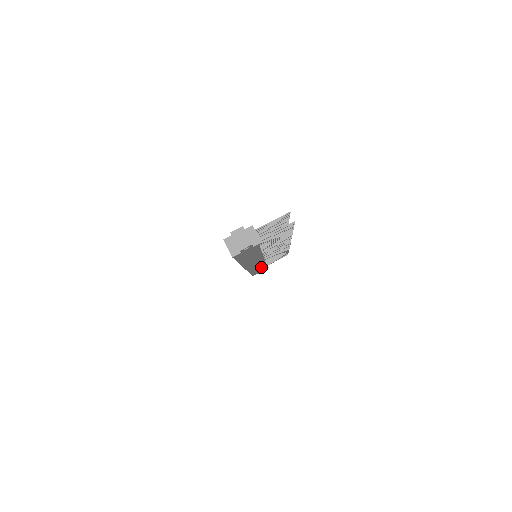
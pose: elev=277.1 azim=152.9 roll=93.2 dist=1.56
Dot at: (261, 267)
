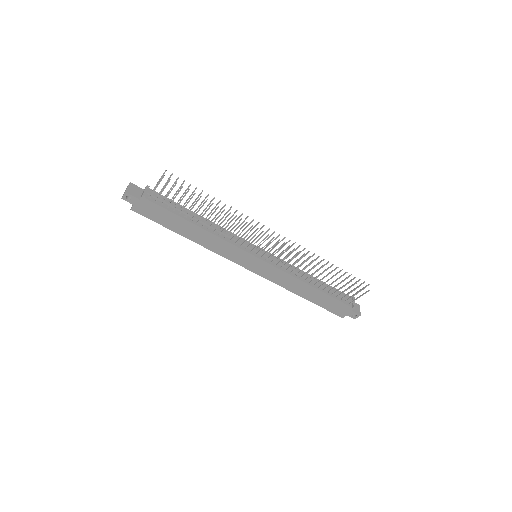
Dot at: (309, 289)
